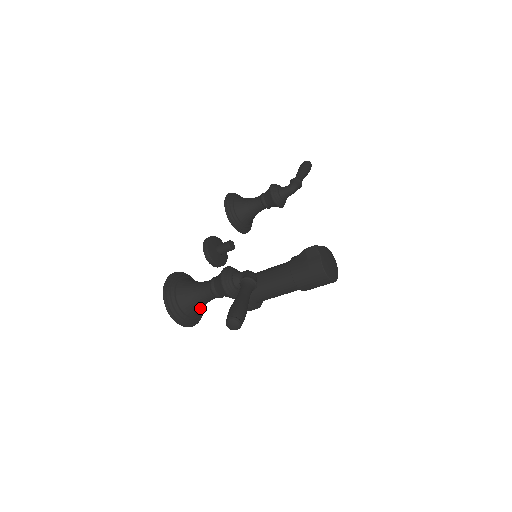
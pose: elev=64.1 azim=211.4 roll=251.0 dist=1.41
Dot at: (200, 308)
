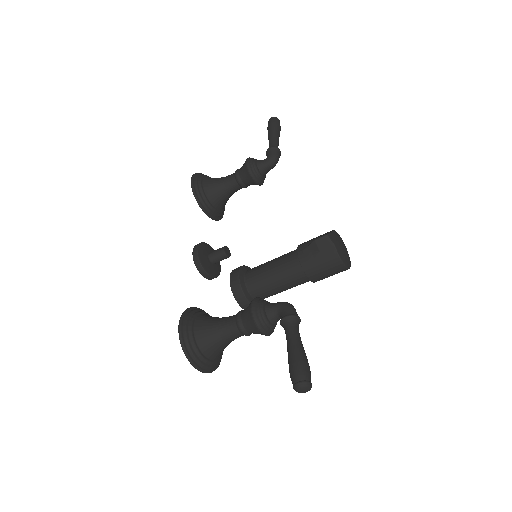
Dot at: (225, 347)
